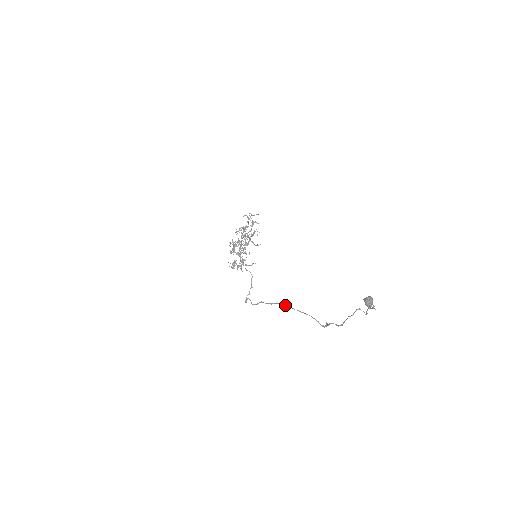
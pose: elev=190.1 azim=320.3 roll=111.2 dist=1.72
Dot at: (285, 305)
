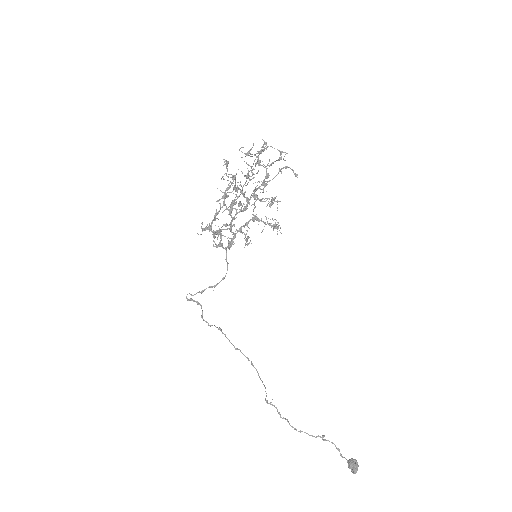
Dot at: (254, 367)
